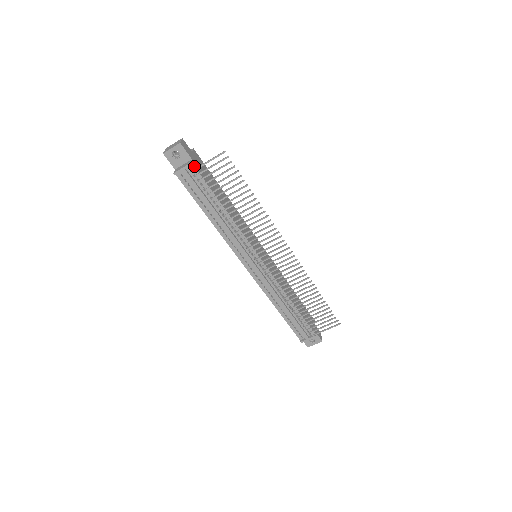
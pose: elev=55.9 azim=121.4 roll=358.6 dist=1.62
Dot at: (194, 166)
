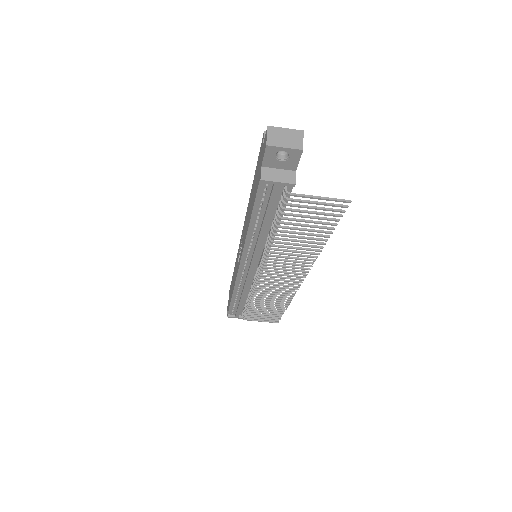
Dot at: (294, 185)
